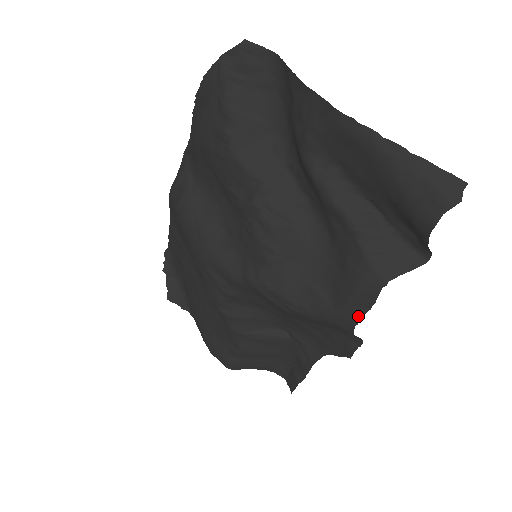
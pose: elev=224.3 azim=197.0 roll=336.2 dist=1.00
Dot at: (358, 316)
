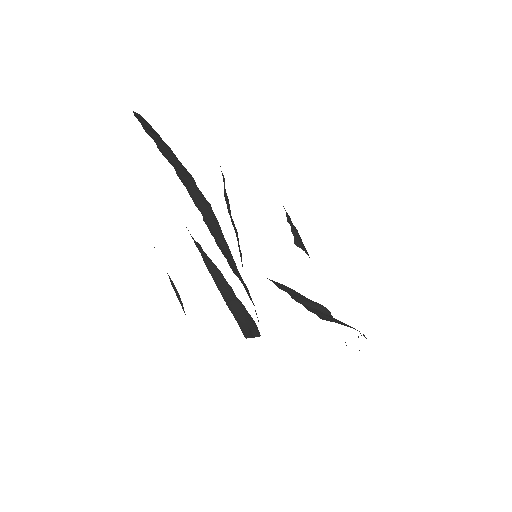
Dot at: occluded
